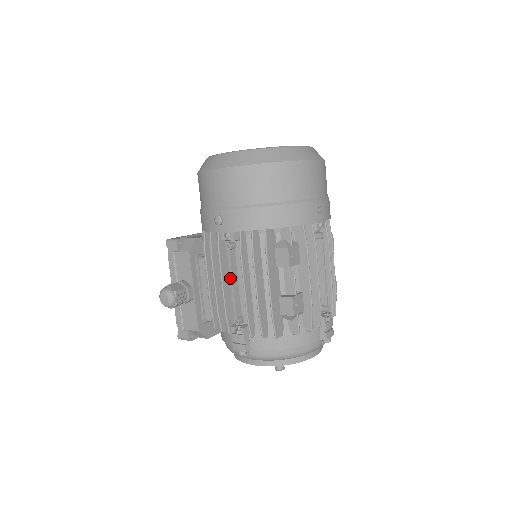
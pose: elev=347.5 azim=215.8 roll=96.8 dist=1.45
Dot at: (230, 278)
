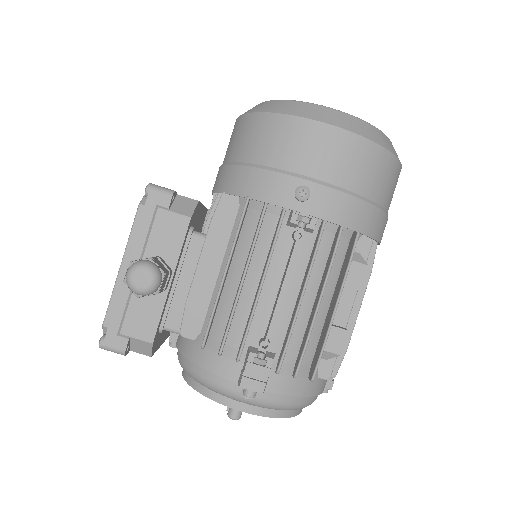
Dot at: (270, 280)
